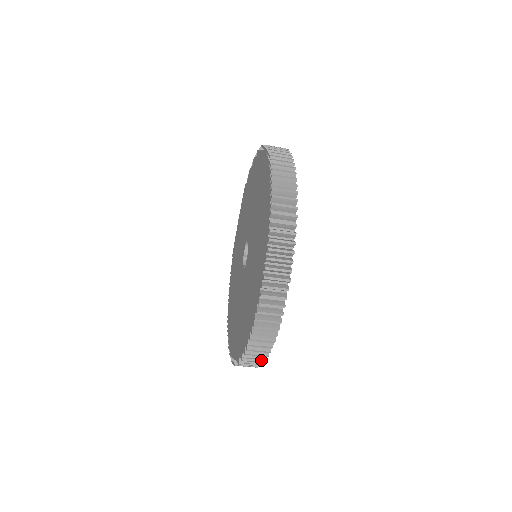
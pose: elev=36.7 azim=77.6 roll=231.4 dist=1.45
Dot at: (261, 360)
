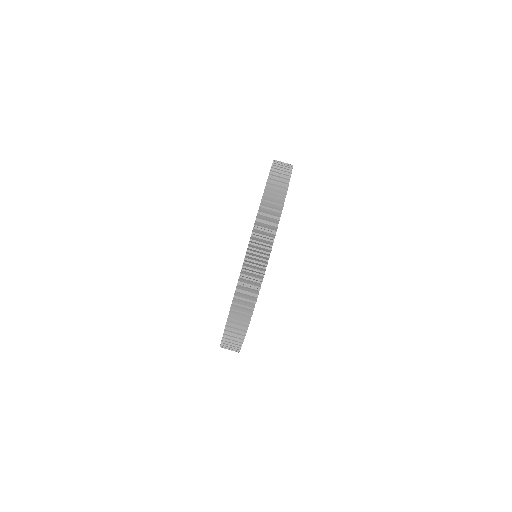
Dot at: (279, 204)
